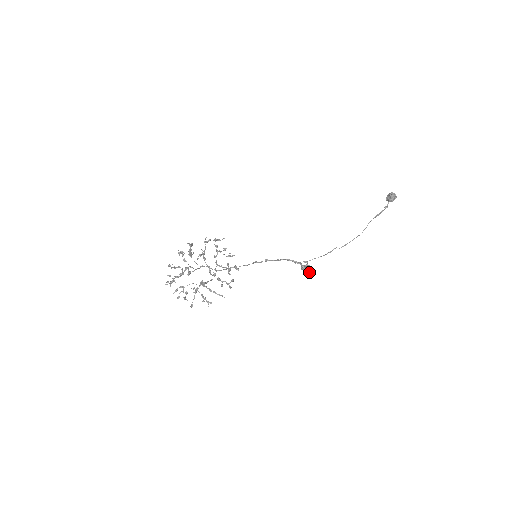
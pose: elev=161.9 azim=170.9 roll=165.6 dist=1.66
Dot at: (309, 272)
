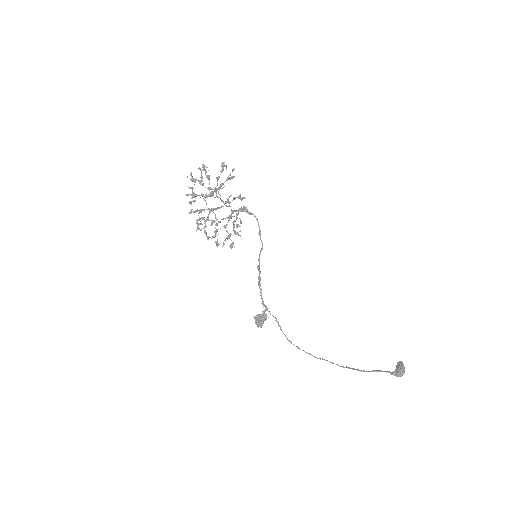
Dot at: occluded
